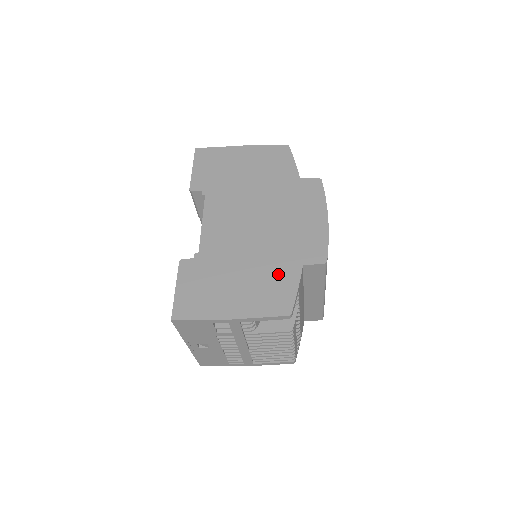
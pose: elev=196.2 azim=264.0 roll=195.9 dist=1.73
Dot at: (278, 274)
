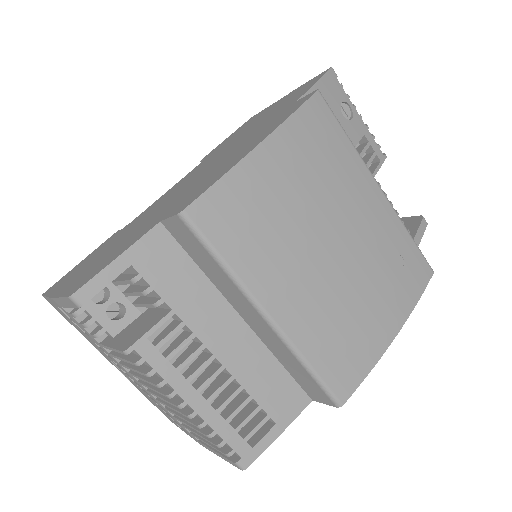
Dot at: (132, 237)
